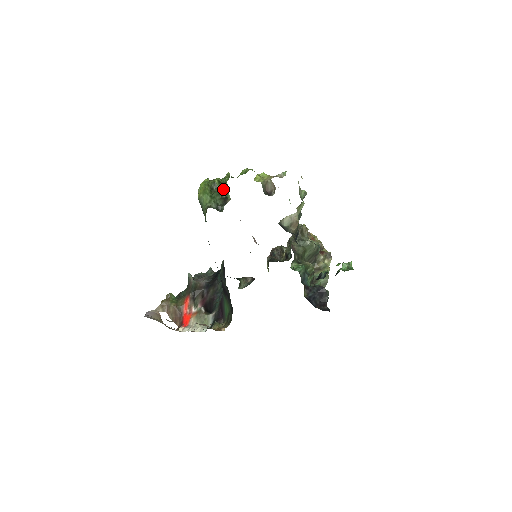
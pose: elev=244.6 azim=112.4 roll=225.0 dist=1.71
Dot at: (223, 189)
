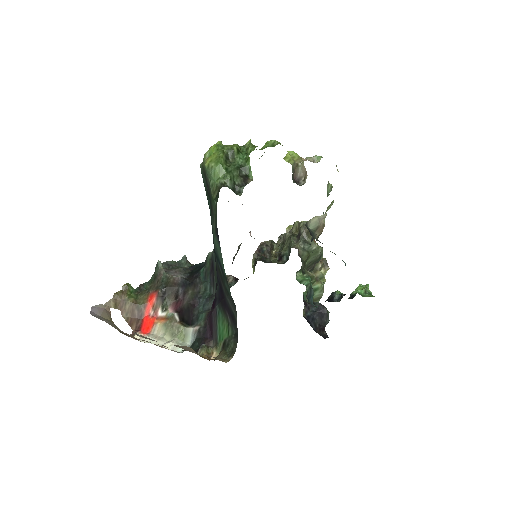
Dot at: (243, 162)
